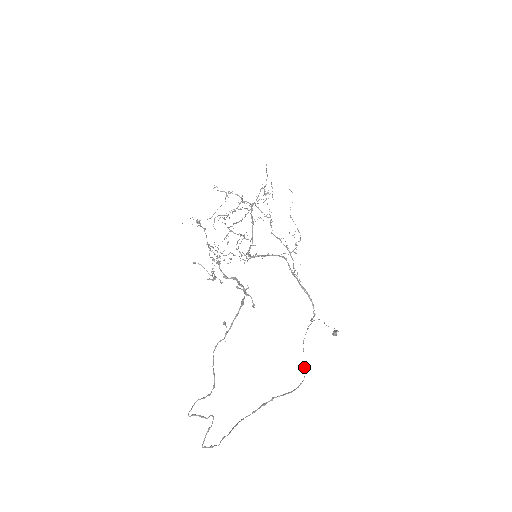
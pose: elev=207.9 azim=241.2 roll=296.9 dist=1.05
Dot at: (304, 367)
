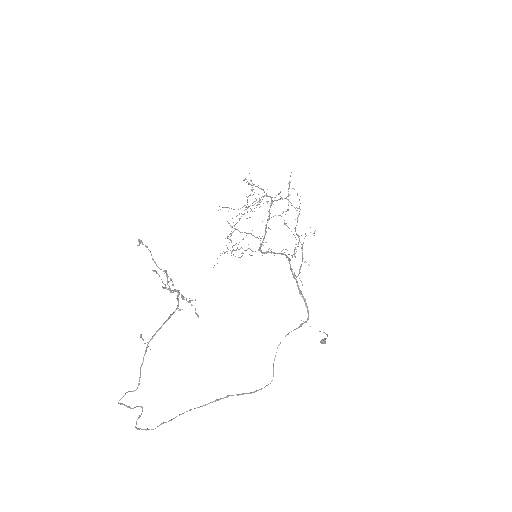
Dot at: occluded
